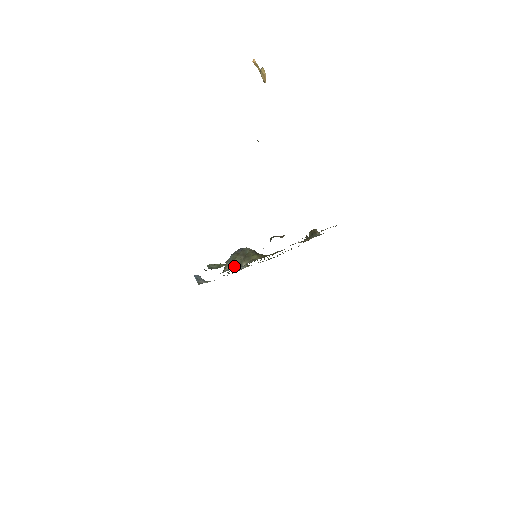
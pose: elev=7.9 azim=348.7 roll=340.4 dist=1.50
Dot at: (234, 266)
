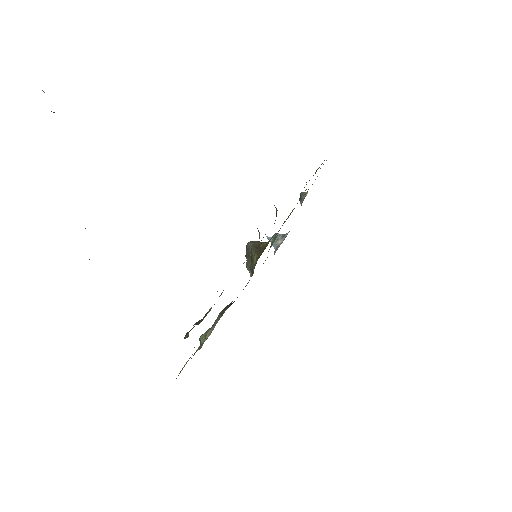
Dot at: (251, 273)
